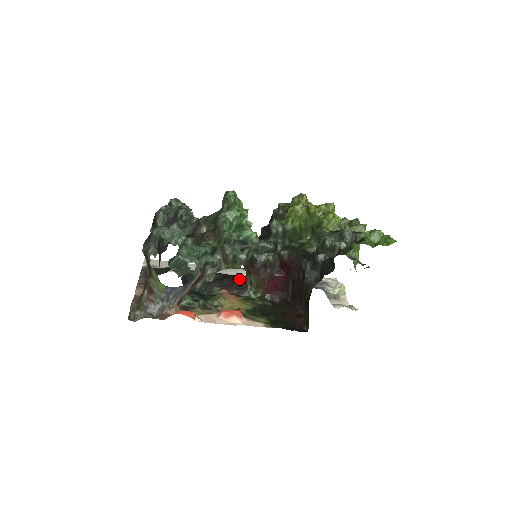
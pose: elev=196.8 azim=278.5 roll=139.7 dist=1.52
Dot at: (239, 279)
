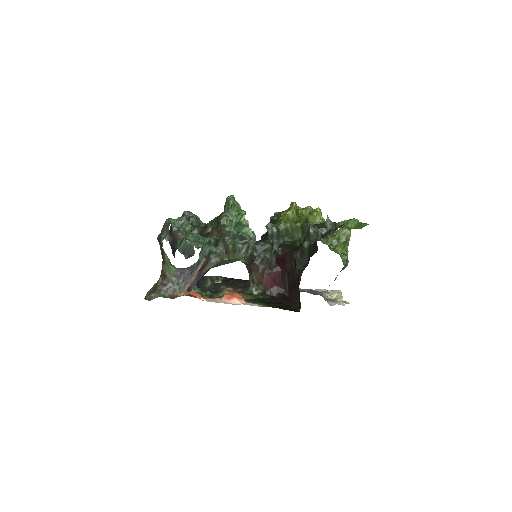
Dot at: (244, 281)
